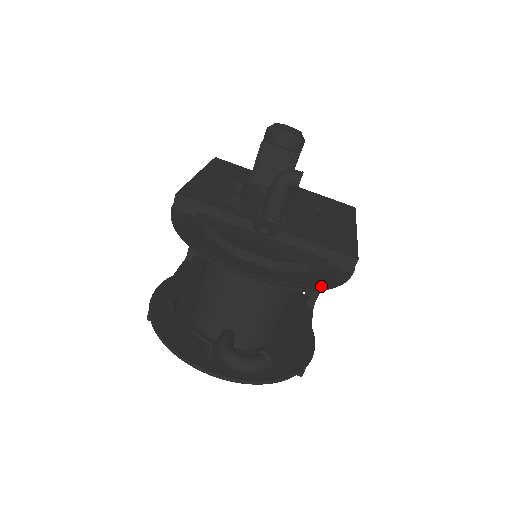
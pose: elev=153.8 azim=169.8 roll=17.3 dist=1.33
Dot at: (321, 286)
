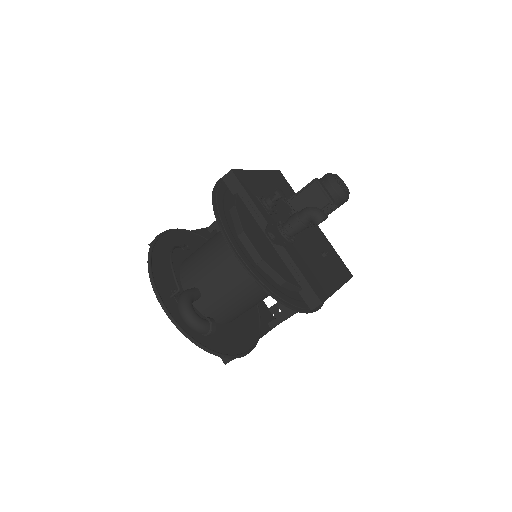
Dot at: (282, 300)
